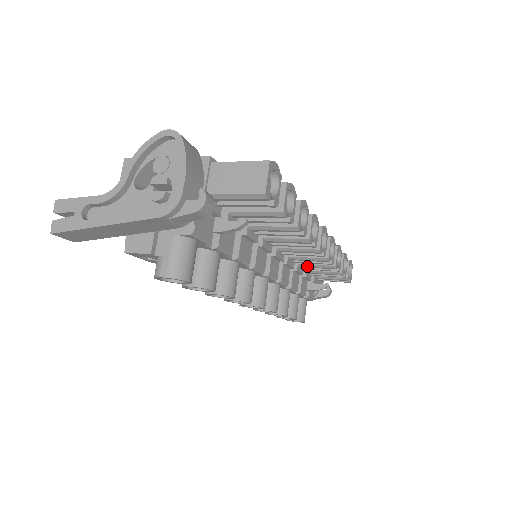
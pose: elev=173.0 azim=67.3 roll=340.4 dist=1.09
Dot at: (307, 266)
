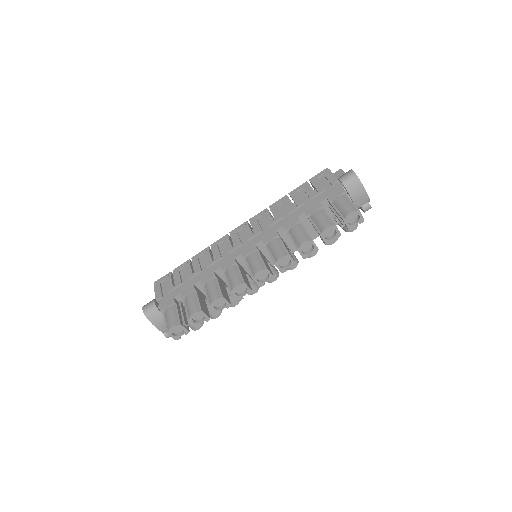
Dot at: occluded
